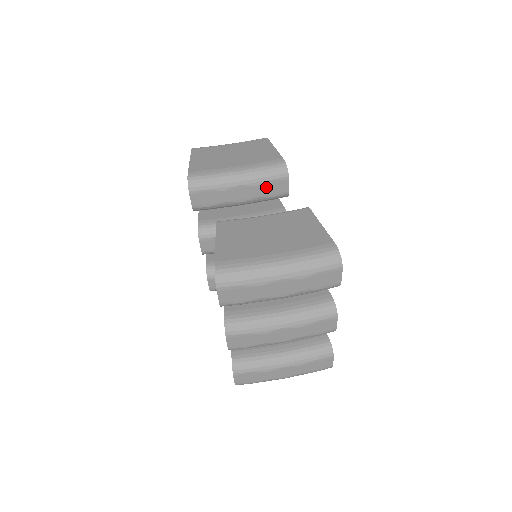
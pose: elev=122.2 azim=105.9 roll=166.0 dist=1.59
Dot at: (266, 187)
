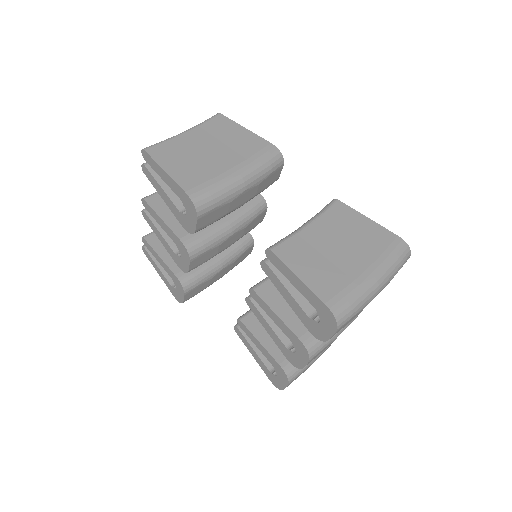
Dot at: (265, 182)
